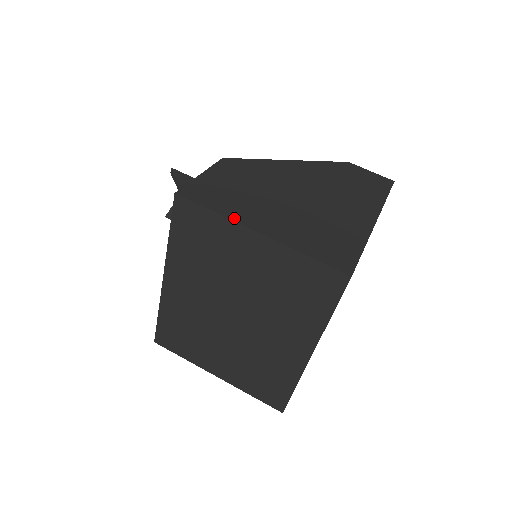
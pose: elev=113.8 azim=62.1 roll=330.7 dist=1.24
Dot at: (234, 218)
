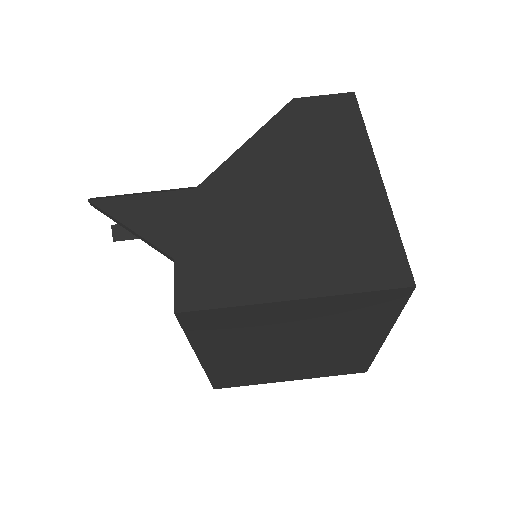
Dot at: (257, 299)
